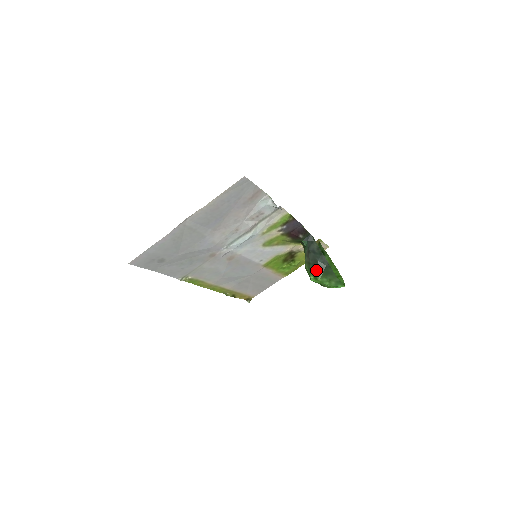
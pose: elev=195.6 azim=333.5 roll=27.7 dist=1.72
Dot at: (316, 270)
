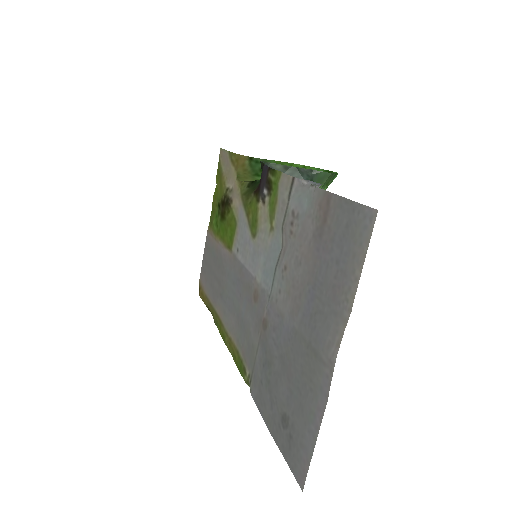
Dot at: occluded
